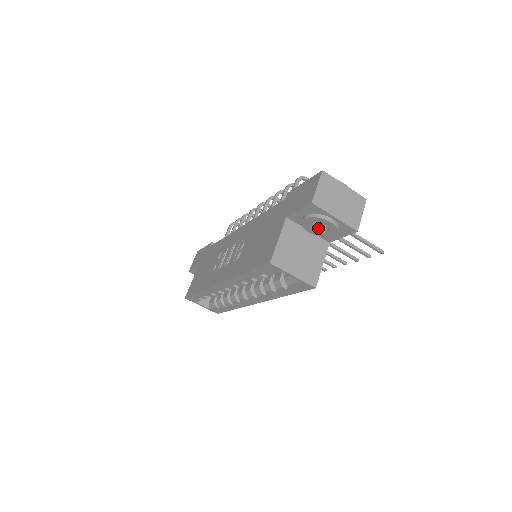
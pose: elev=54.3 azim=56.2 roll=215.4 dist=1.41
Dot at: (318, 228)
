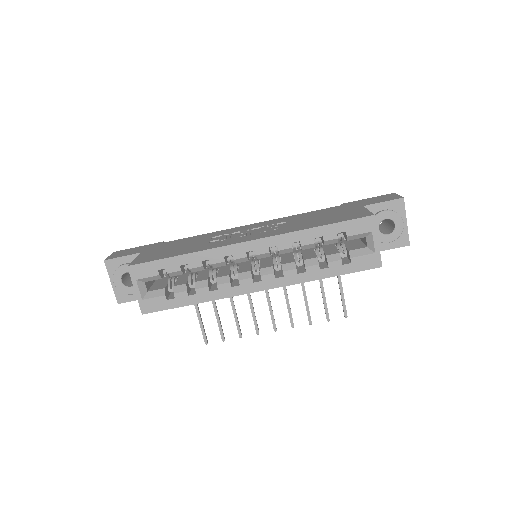
Dot at: (379, 230)
